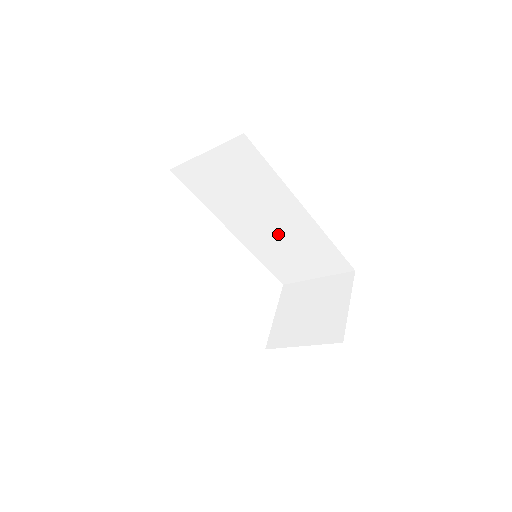
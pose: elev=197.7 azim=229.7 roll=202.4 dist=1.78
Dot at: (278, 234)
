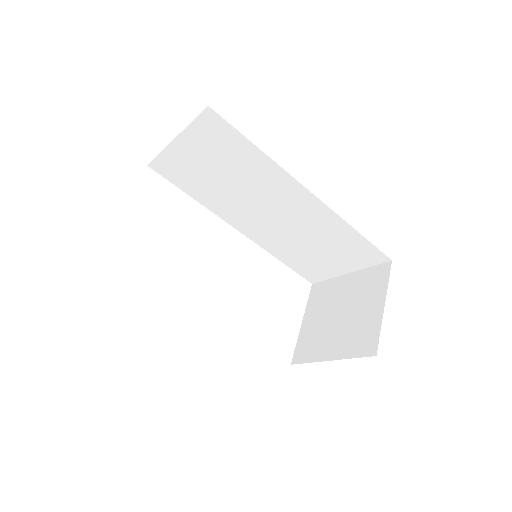
Dot at: (288, 225)
